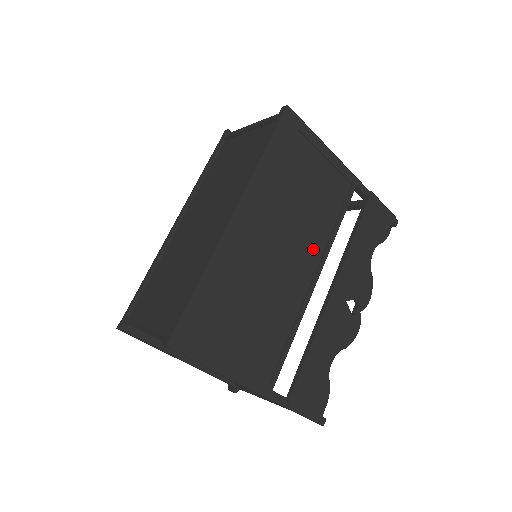
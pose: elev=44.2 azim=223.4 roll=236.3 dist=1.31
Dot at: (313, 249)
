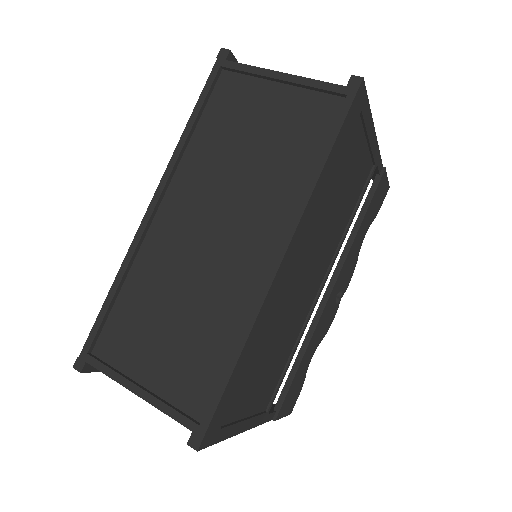
Dot at: (328, 256)
